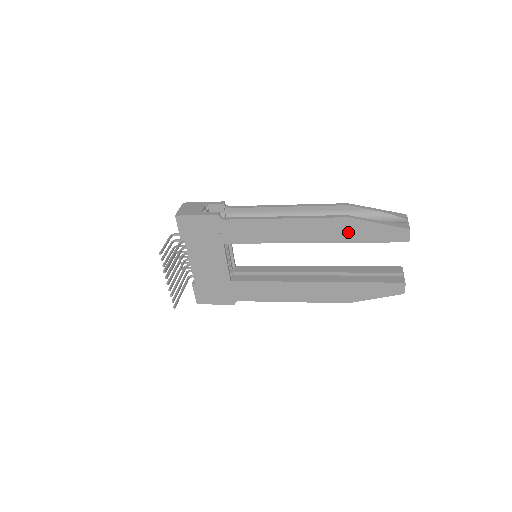
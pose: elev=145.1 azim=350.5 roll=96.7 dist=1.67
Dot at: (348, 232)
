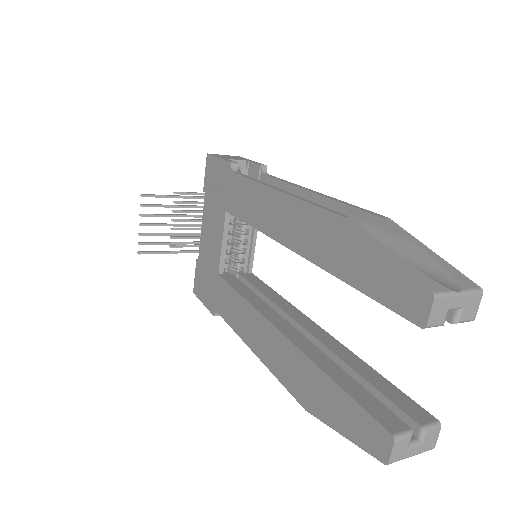
Dot at: (338, 251)
